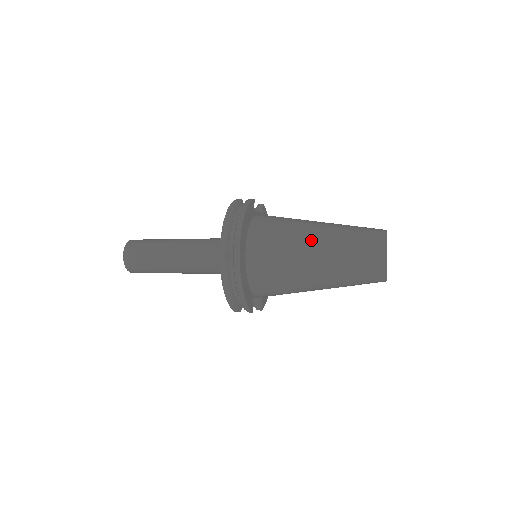
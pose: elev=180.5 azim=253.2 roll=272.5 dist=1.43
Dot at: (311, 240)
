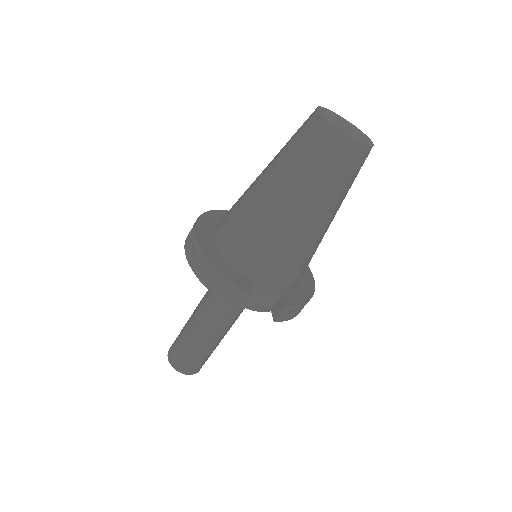
Dot at: (259, 176)
